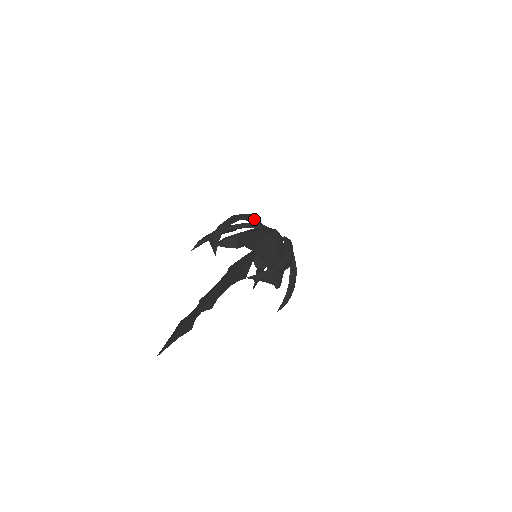
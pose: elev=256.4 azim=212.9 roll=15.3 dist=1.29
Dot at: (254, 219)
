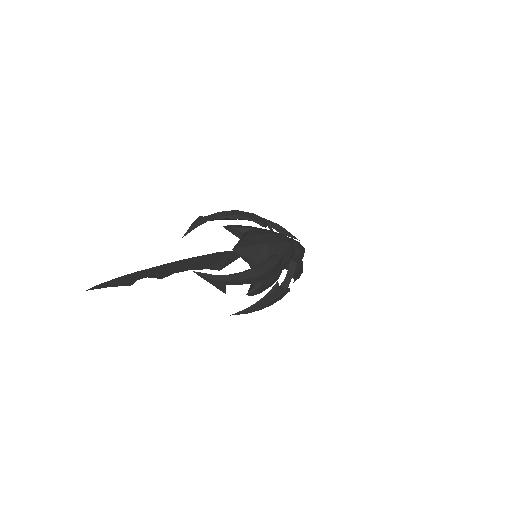
Dot at: (257, 223)
